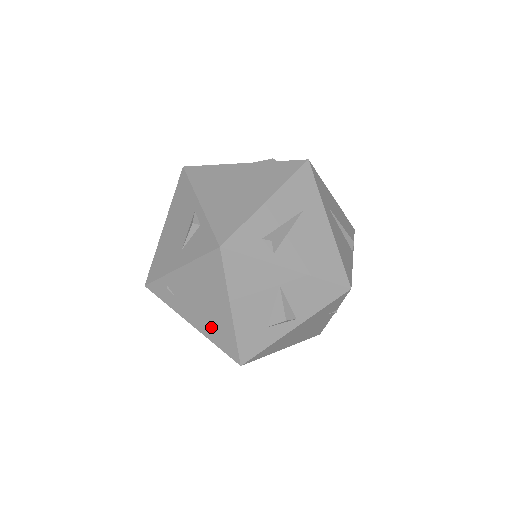
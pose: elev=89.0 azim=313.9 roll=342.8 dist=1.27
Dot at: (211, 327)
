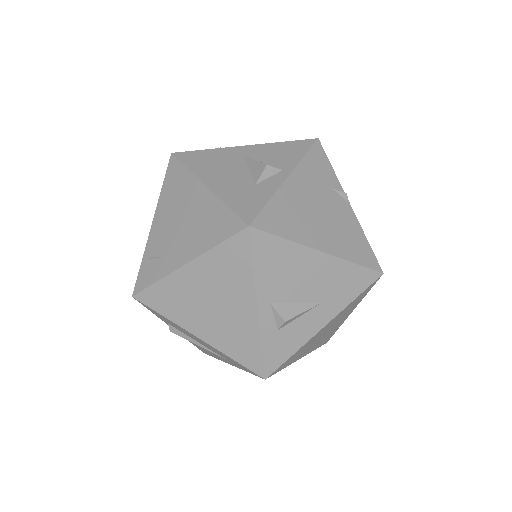
Dot at: (201, 232)
